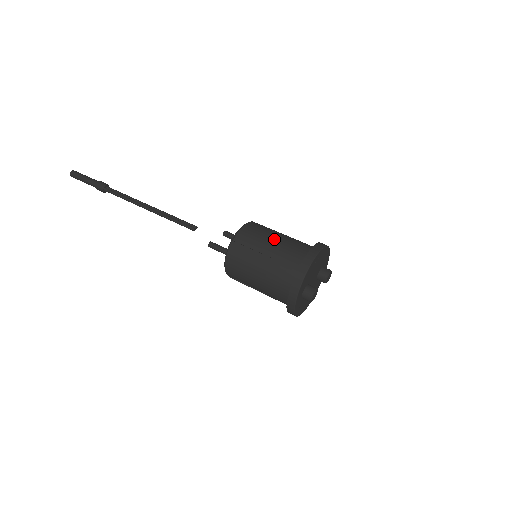
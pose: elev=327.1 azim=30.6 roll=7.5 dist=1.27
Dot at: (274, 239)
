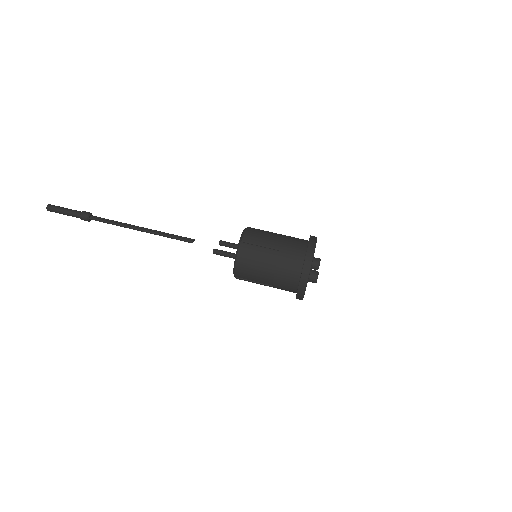
Dot at: (276, 236)
